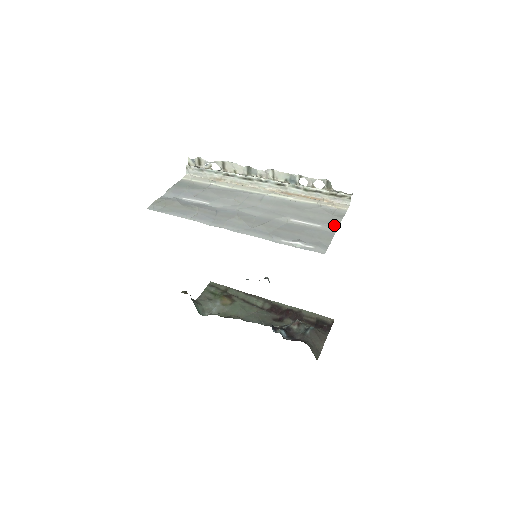
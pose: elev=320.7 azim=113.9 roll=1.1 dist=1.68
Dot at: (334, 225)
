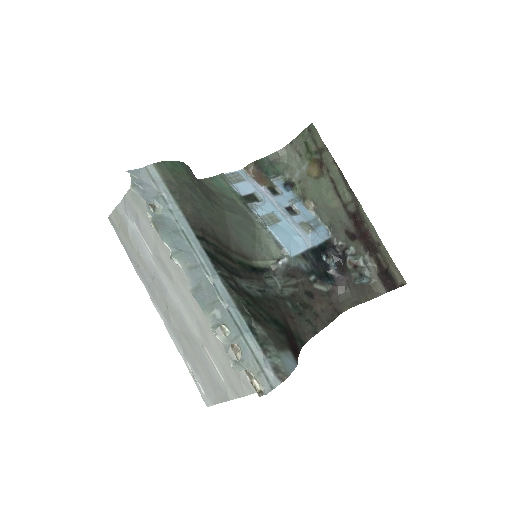
Dot at: (234, 393)
